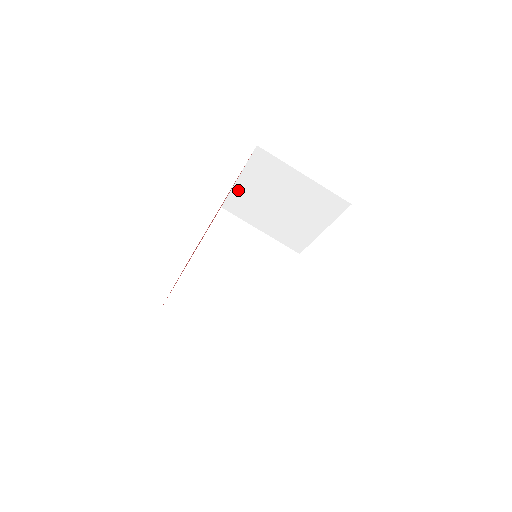
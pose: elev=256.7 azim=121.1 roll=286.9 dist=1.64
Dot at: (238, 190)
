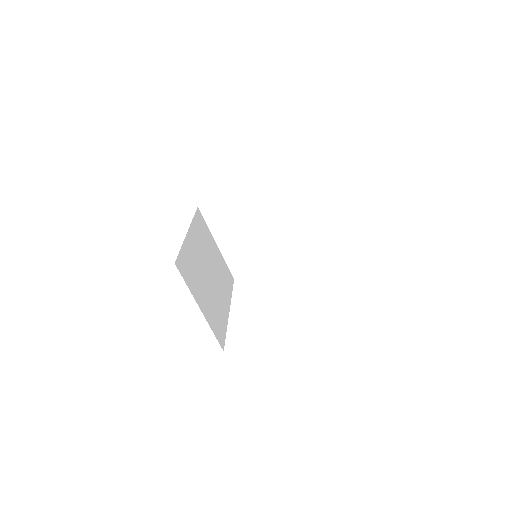
Dot at: (233, 199)
